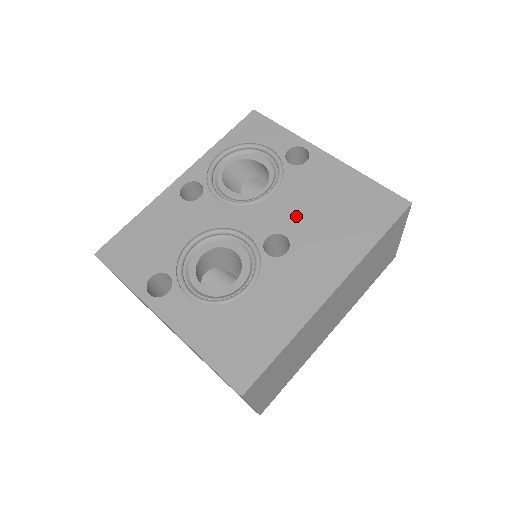
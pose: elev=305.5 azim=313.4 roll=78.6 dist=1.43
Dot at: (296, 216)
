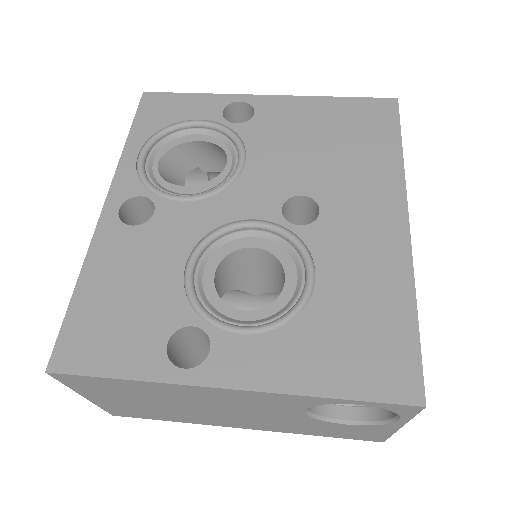
Dot at: (294, 169)
